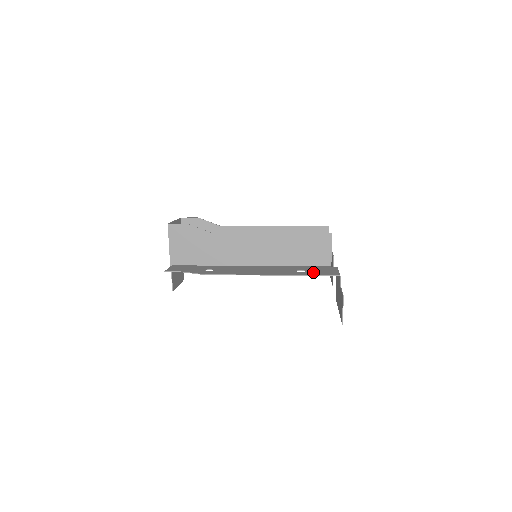
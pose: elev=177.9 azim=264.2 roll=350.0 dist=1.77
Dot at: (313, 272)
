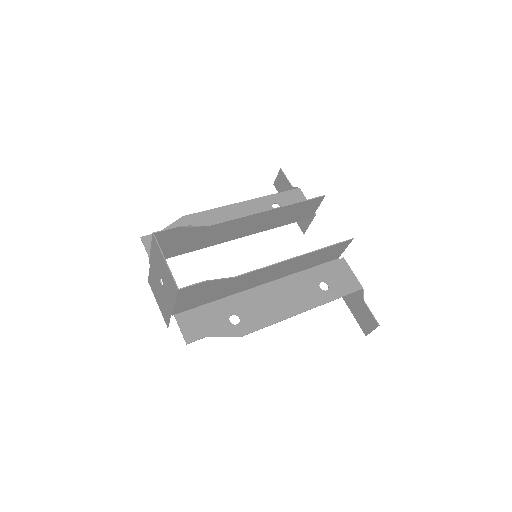
Dot at: (337, 287)
